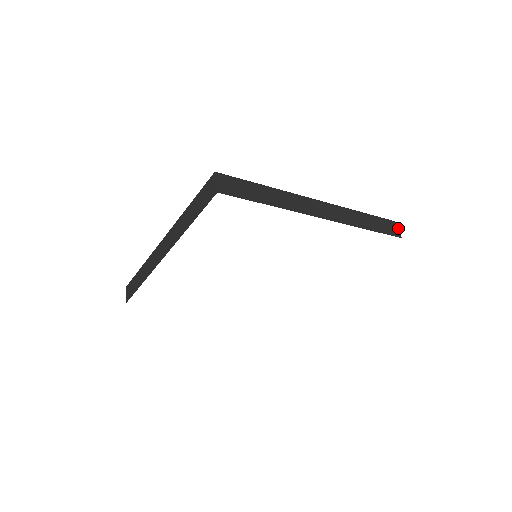
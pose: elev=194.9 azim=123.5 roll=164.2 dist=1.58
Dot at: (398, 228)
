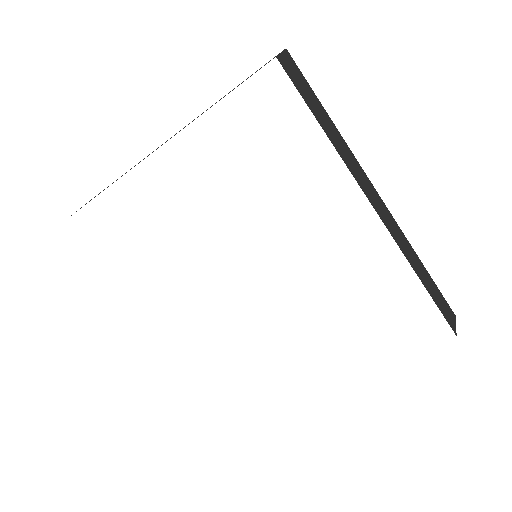
Dot at: occluded
